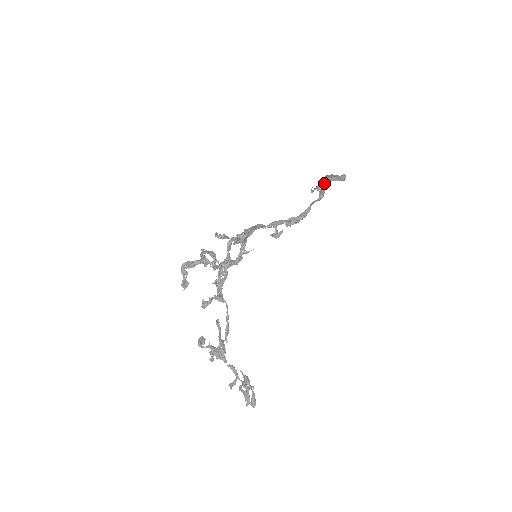
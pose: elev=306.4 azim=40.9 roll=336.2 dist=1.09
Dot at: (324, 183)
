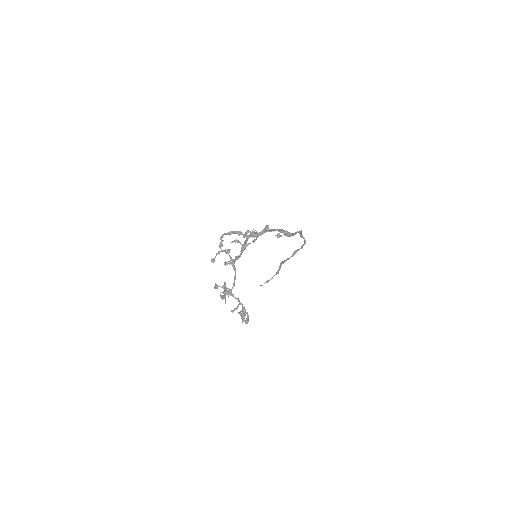
Dot at: (299, 233)
